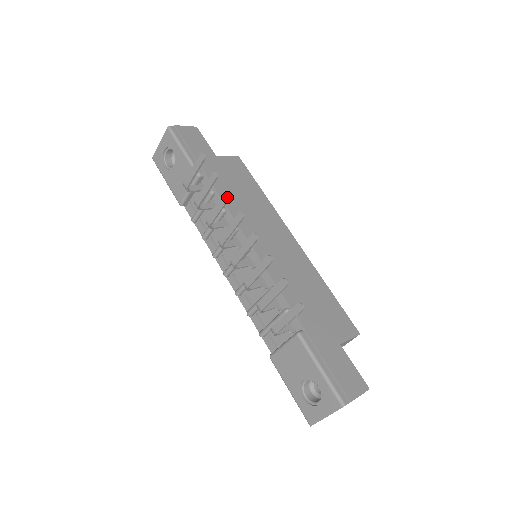
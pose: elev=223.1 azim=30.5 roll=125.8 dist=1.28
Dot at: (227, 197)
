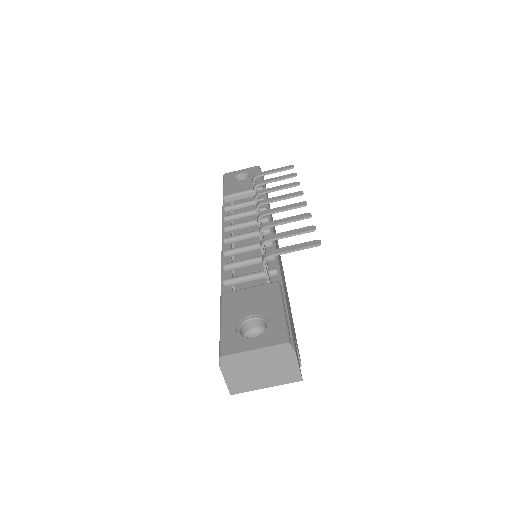
Dot at: (296, 184)
